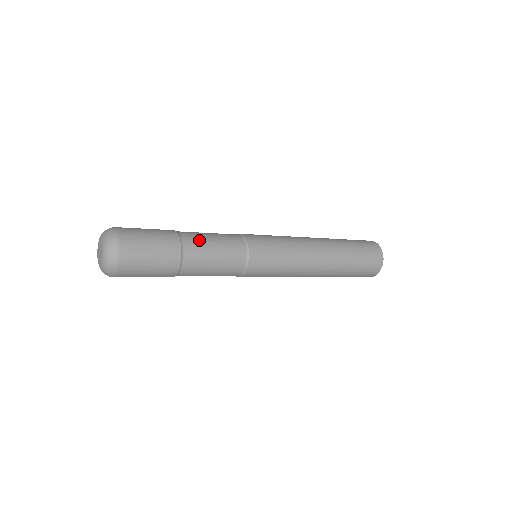
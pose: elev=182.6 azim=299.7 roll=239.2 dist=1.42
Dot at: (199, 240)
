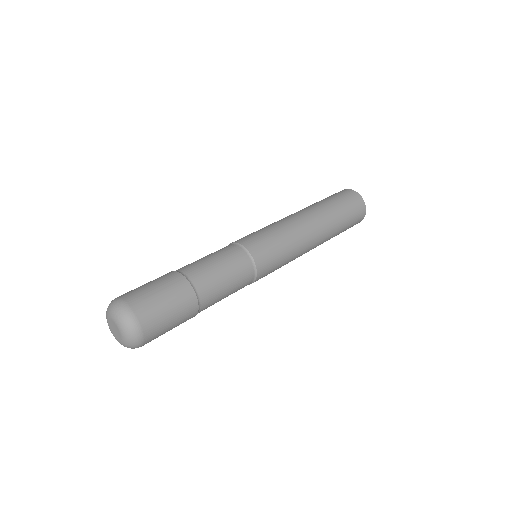
Dot at: (207, 275)
